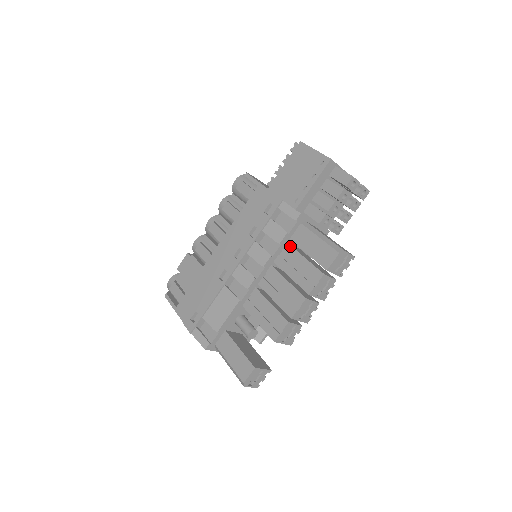
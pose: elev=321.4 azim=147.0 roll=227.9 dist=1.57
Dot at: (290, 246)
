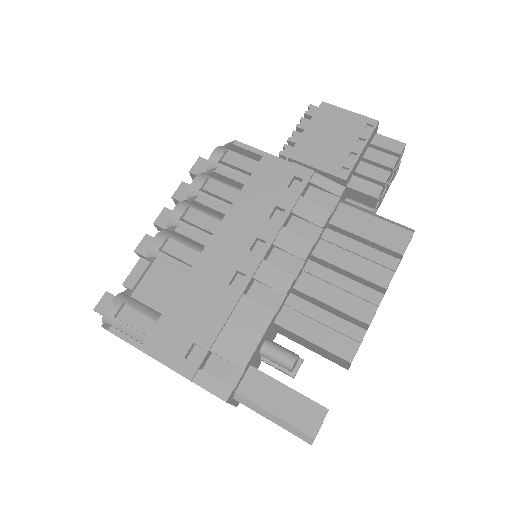
Dot at: (333, 231)
